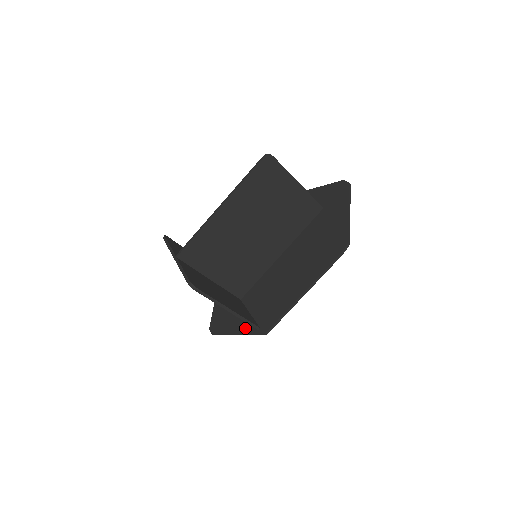
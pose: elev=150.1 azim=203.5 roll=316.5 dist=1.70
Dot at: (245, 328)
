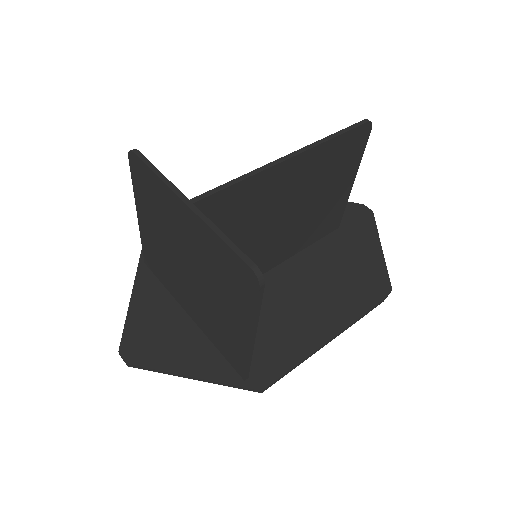
Dot at: (214, 370)
